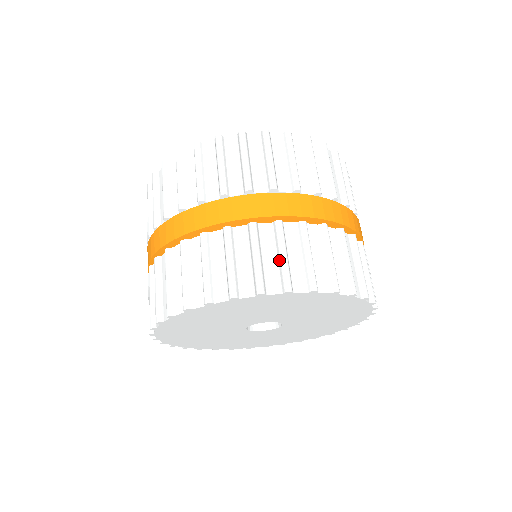
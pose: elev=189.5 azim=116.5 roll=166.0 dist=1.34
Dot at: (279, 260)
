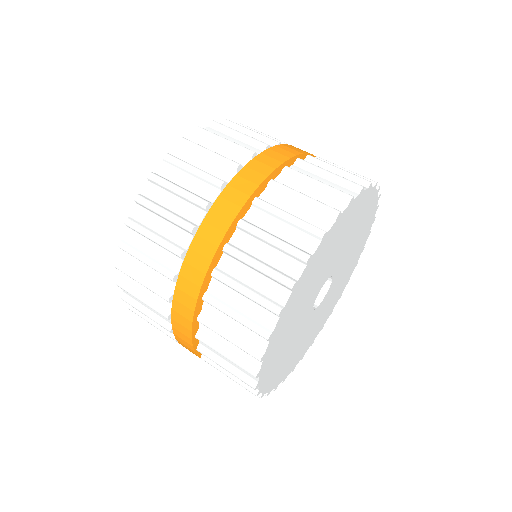
Dot at: occluded
